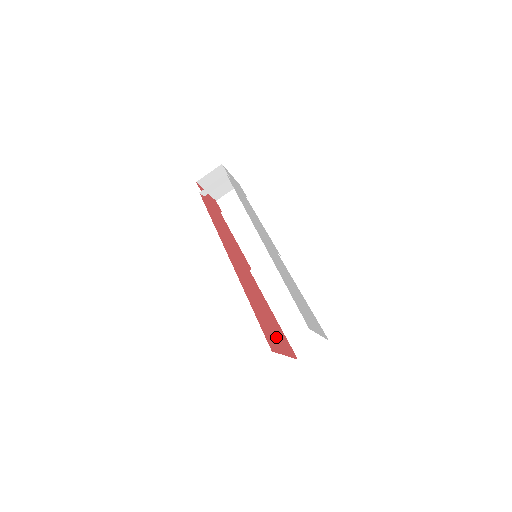
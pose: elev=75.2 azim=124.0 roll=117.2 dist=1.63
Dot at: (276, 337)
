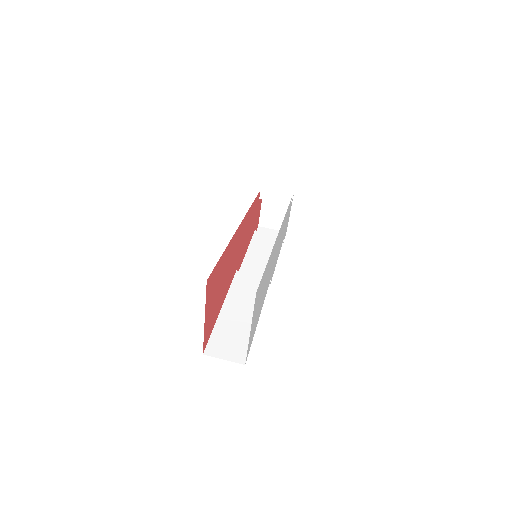
Dot at: (212, 303)
